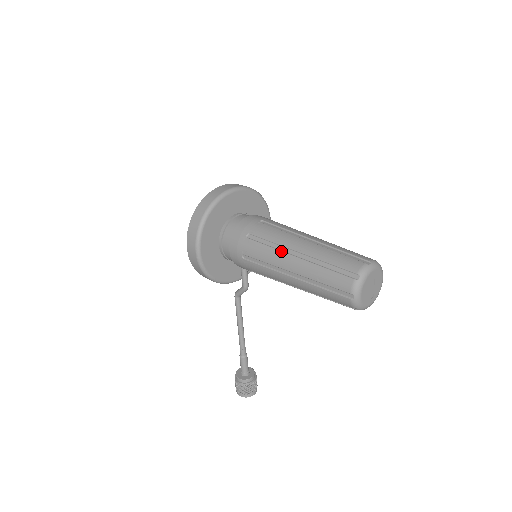
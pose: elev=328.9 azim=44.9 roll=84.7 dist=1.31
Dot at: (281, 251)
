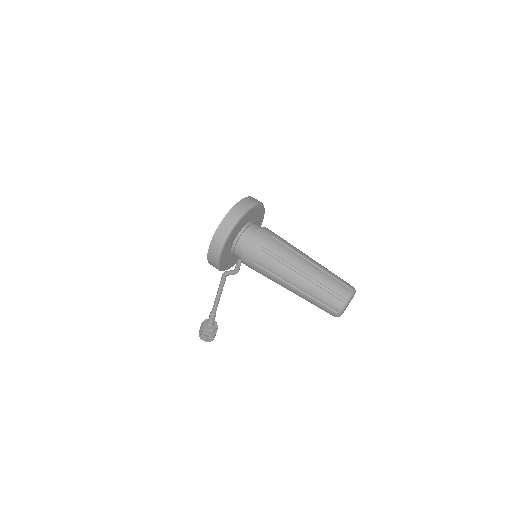
Dot at: (290, 268)
